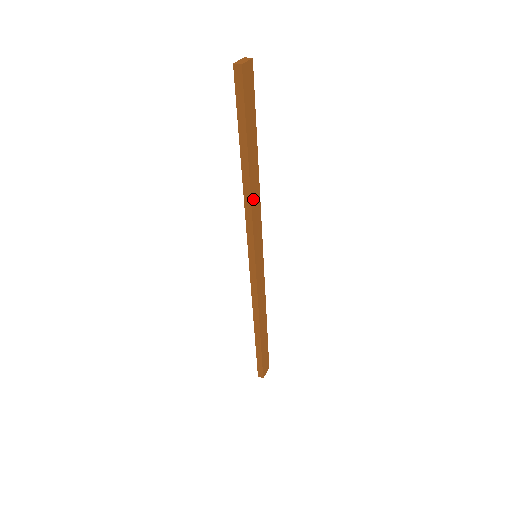
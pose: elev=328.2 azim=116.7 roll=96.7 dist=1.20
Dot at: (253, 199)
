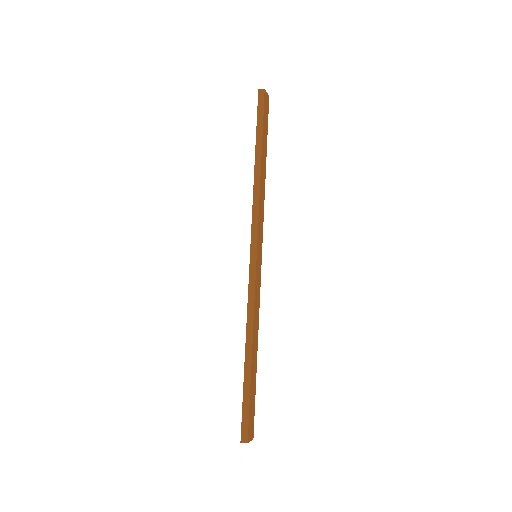
Dot at: (261, 192)
